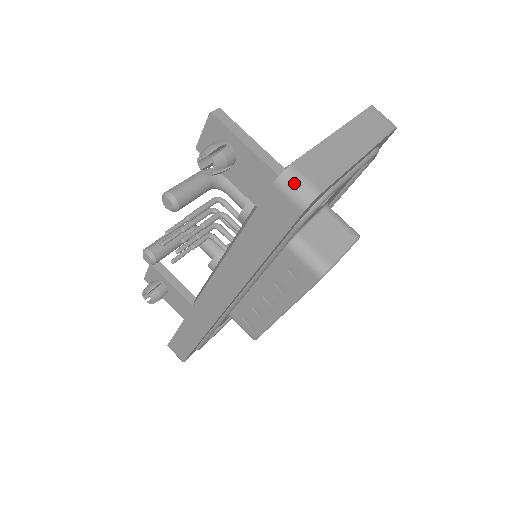
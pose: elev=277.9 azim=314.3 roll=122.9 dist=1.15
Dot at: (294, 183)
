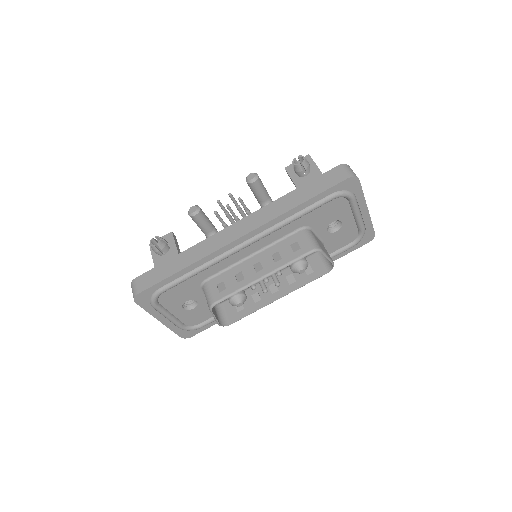
Dot at: (350, 169)
